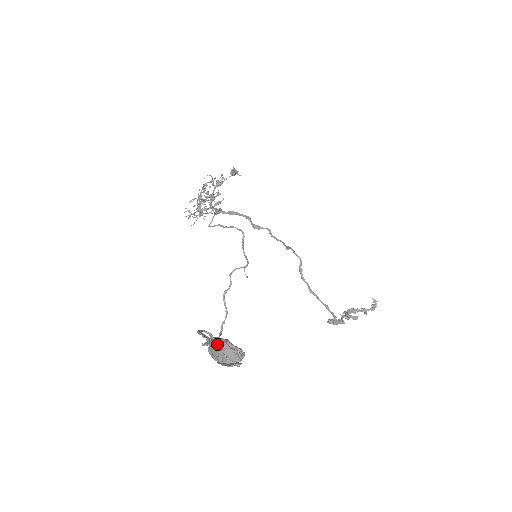
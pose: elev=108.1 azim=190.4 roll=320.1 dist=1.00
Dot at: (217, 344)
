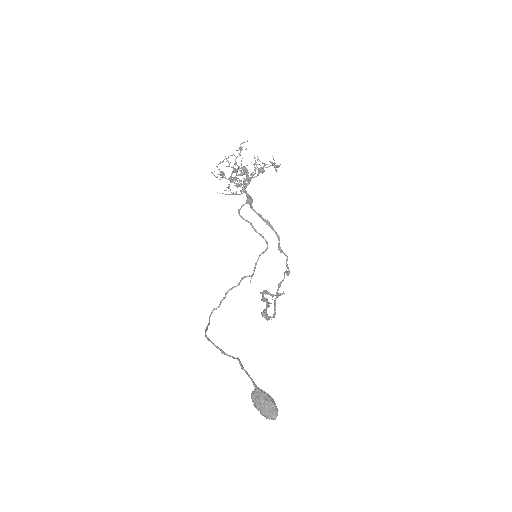
Dot at: (268, 402)
